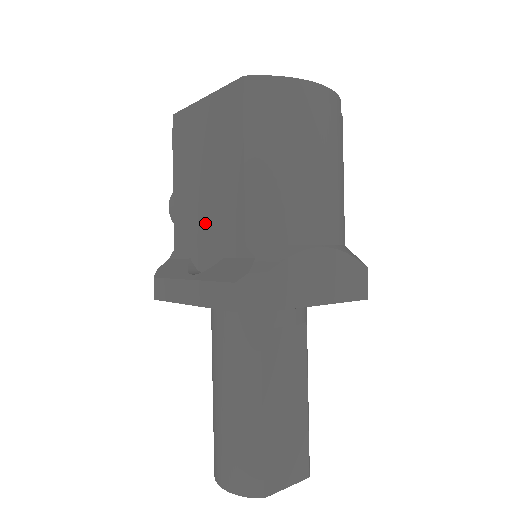
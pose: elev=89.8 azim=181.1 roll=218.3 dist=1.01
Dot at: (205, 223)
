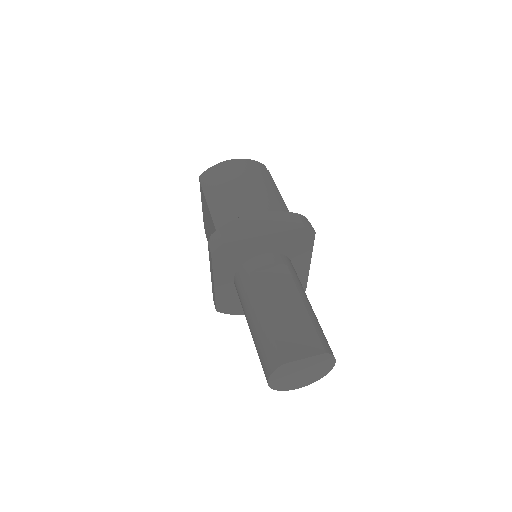
Dot at: occluded
